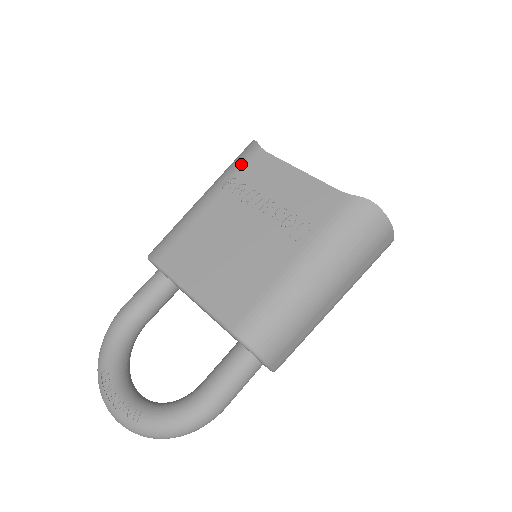
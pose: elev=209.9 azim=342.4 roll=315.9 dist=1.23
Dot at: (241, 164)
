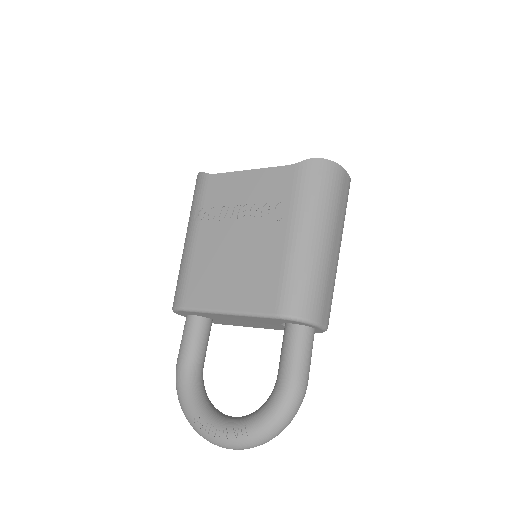
Dot at: (201, 195)
